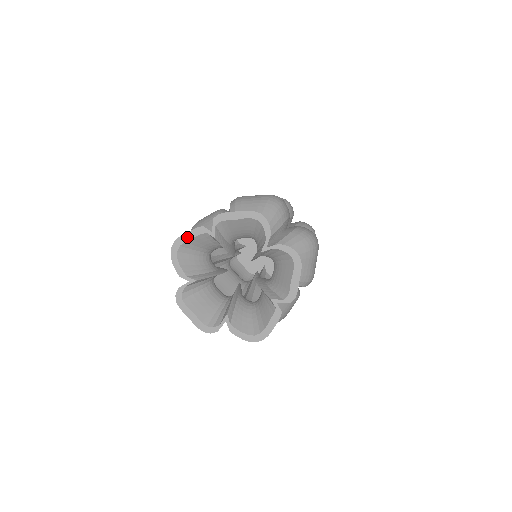
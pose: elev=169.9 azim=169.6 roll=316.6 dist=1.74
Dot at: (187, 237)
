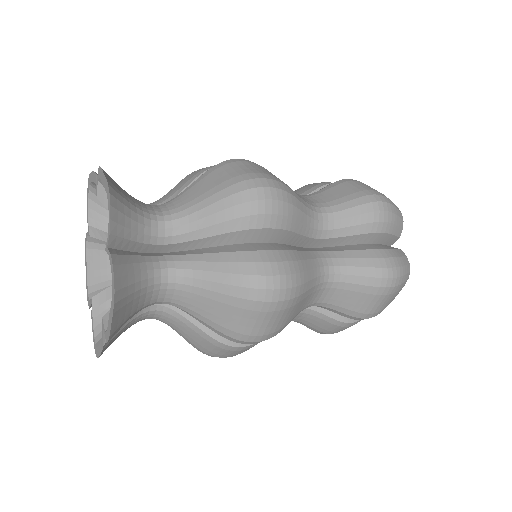
Dot at: (91, 178)
